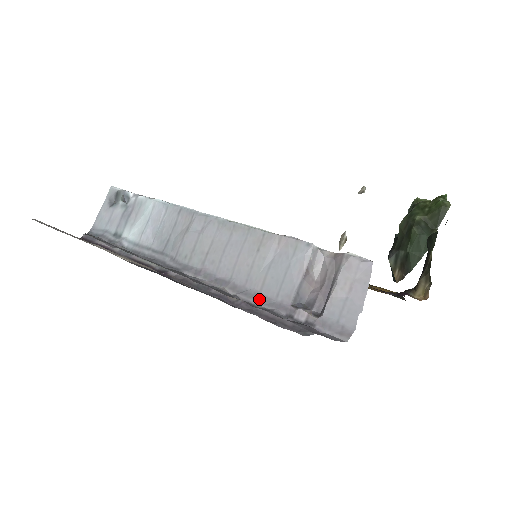
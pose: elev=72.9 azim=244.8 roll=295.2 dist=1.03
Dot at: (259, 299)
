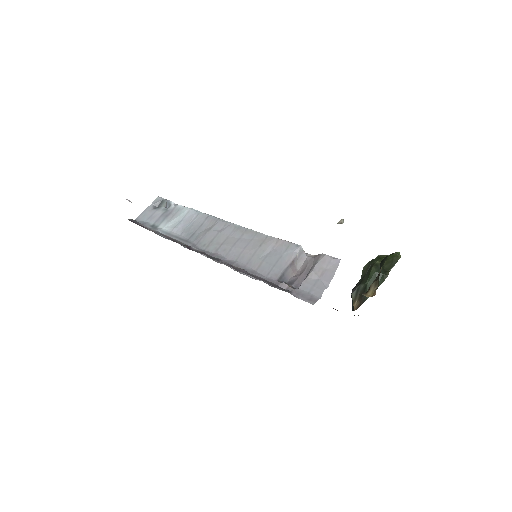
Dot at: occluded
